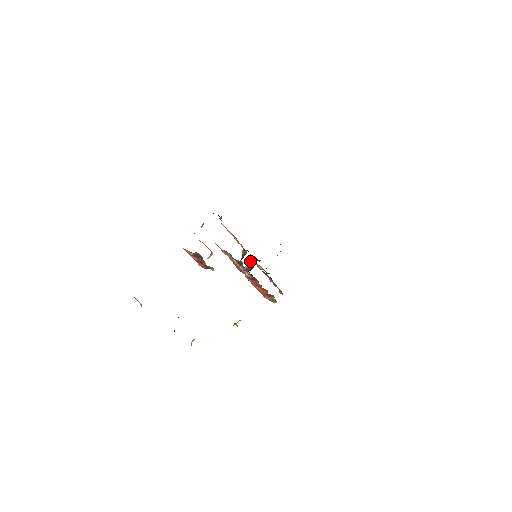
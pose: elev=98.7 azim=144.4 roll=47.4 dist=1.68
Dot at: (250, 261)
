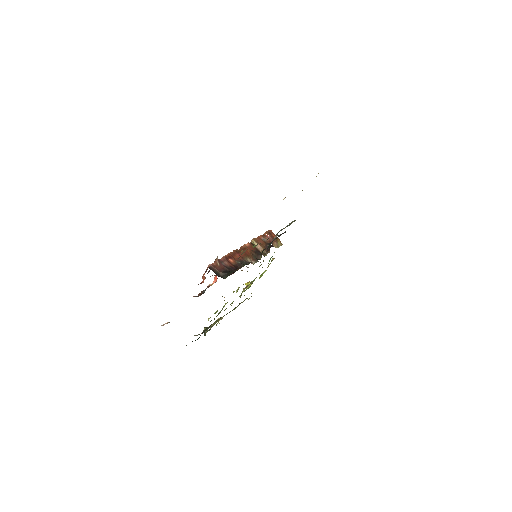
Dot at: occluded
